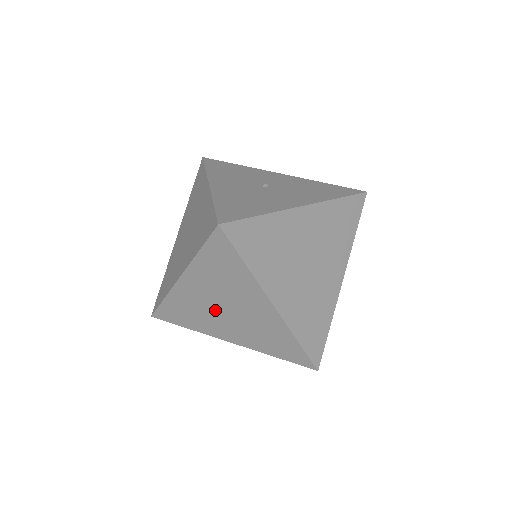
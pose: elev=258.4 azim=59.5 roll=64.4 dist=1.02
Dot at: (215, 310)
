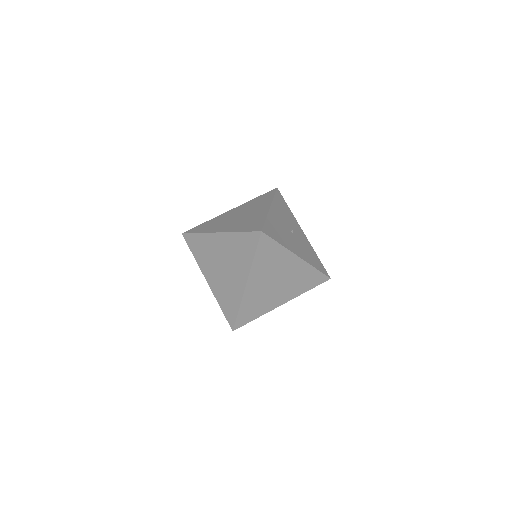
Dot at: (217, 261)
